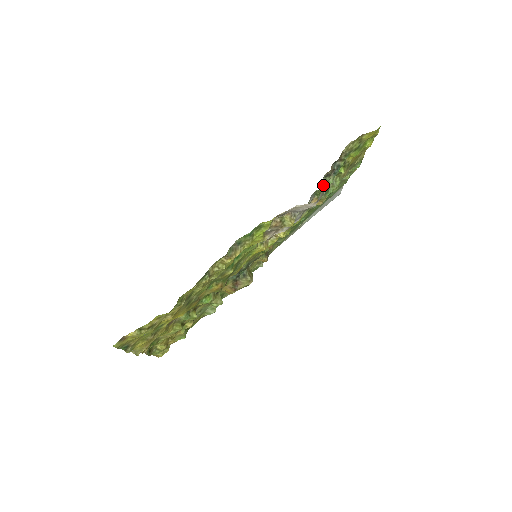
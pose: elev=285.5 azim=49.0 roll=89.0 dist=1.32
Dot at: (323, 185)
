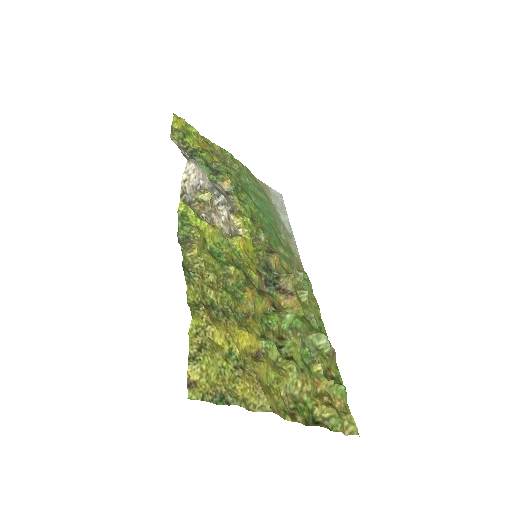
Dot at: occluded
